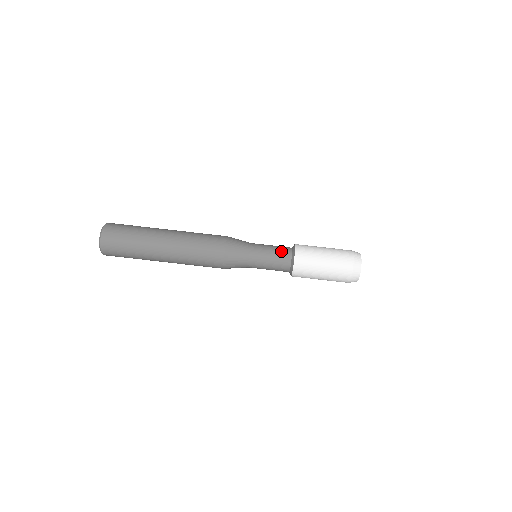
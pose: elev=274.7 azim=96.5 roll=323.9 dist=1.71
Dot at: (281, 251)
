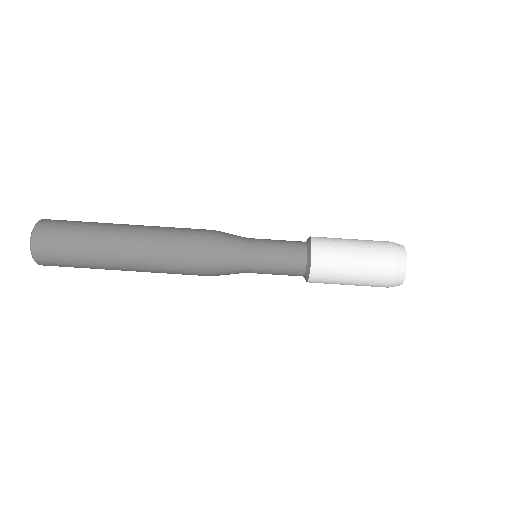
Dot at: (291, 249)
